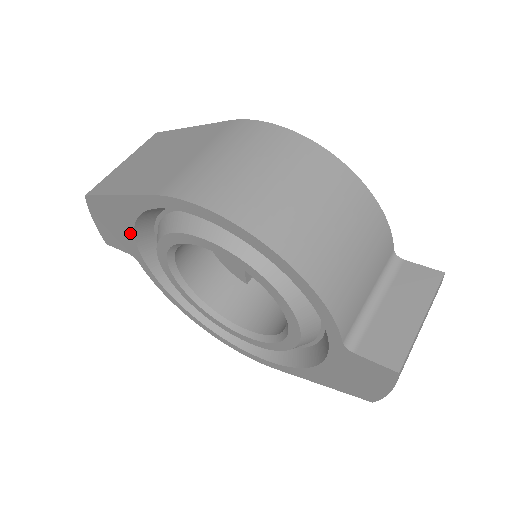
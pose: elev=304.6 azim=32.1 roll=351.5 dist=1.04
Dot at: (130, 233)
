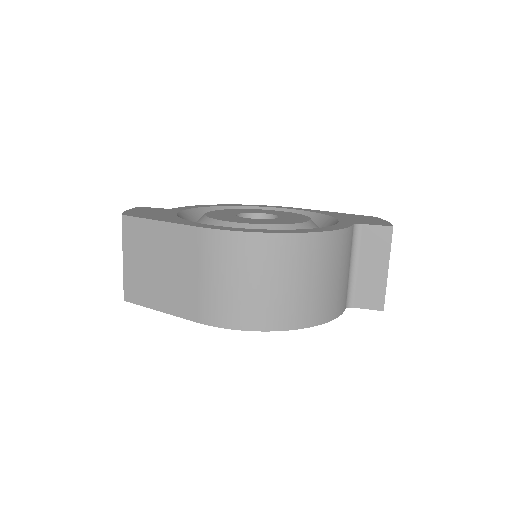
Dot at: occluded
